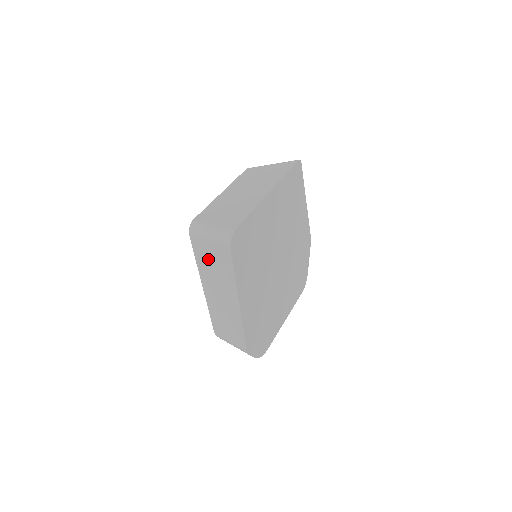
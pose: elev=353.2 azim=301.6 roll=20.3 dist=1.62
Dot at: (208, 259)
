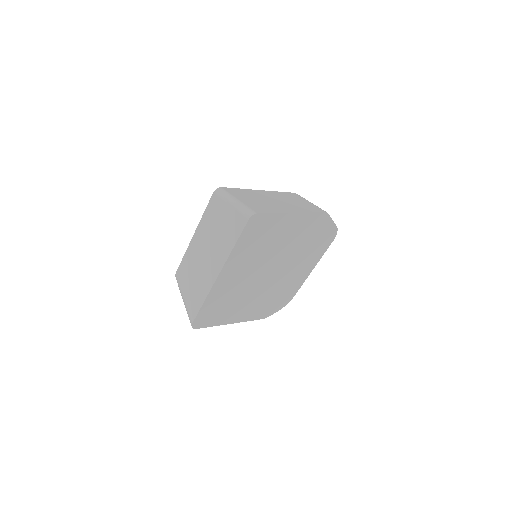
Dot at: occluded
